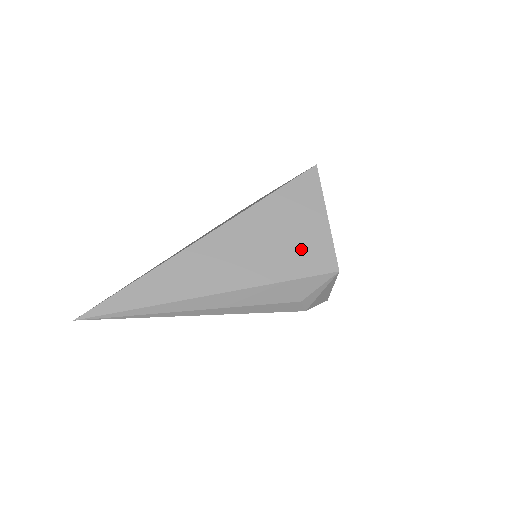
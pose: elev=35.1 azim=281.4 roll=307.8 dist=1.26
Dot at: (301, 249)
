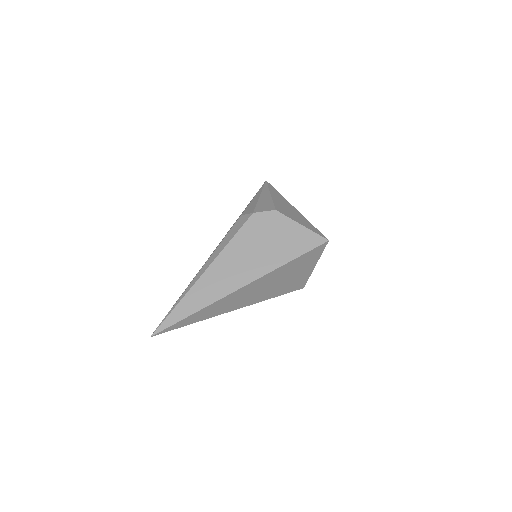
Dot at: (291, 283)
